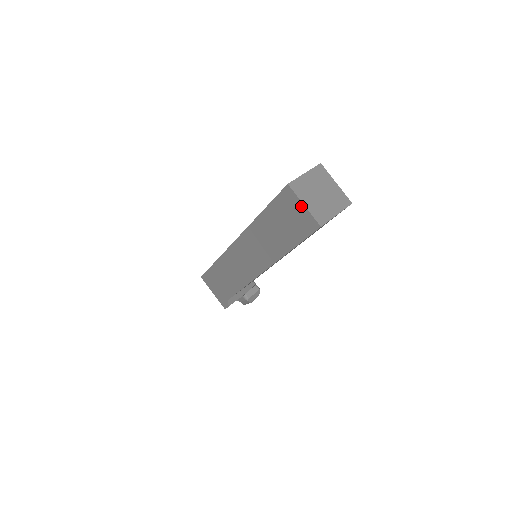
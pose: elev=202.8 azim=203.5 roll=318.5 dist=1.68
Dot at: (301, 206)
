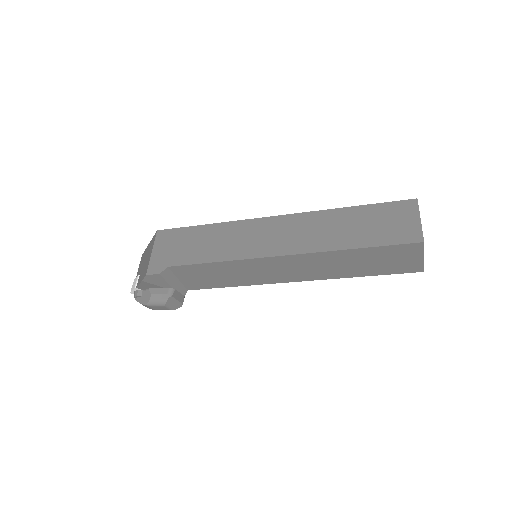
Dot at: (416, 219)
